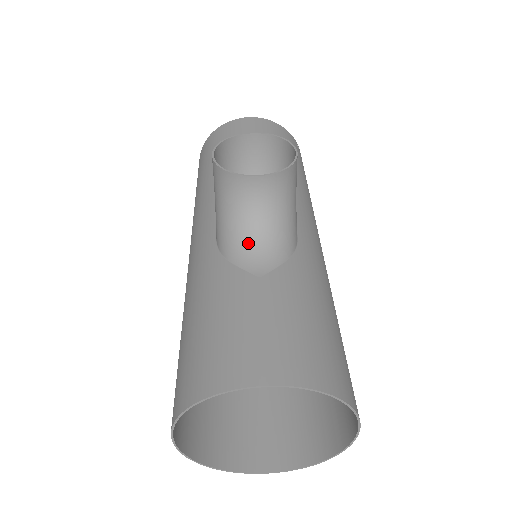
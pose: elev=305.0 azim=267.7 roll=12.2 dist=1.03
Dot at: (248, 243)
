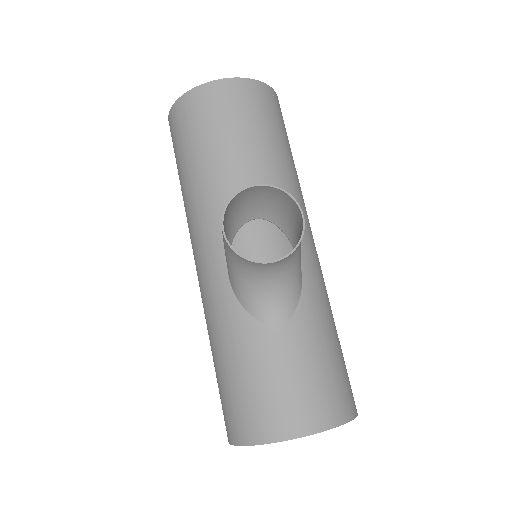
Dot at: (265, 301)
